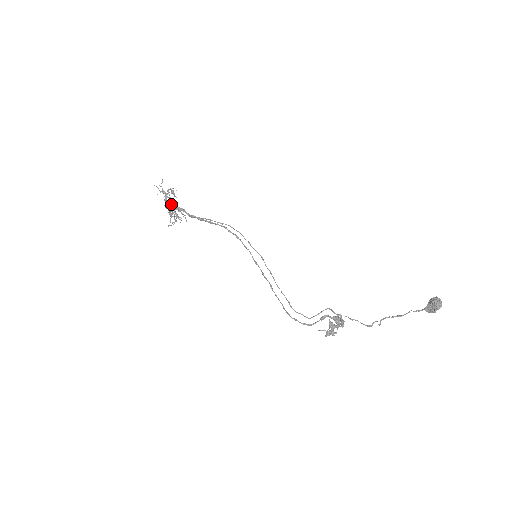
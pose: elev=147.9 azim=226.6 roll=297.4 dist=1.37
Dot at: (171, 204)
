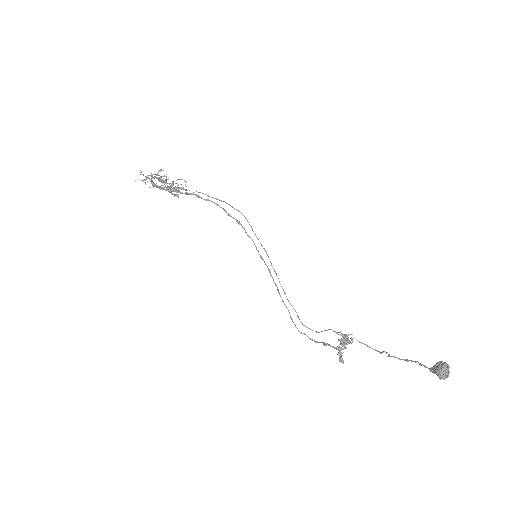
Dot at: (161, 189)
